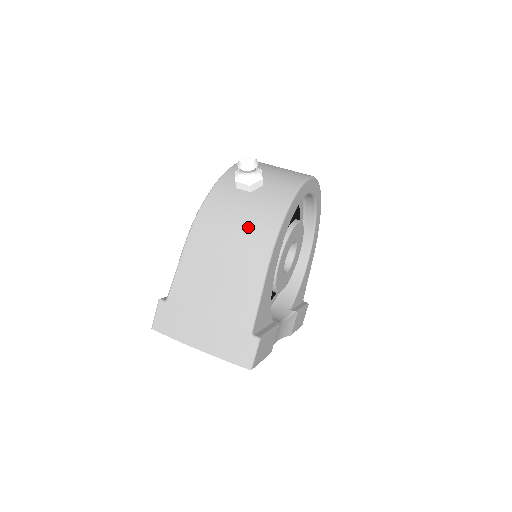
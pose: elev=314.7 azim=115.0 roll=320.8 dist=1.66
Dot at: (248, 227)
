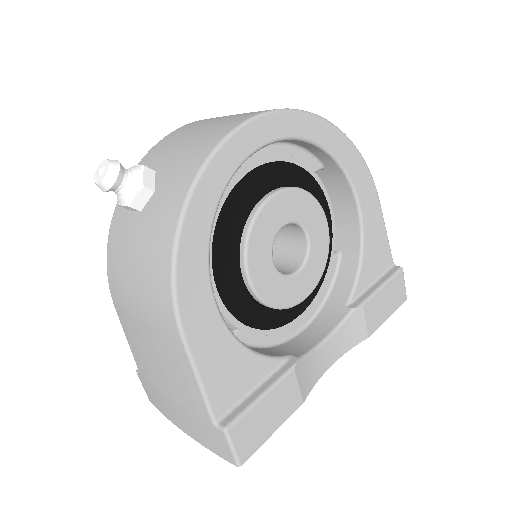
Dot at: (143, 275)
